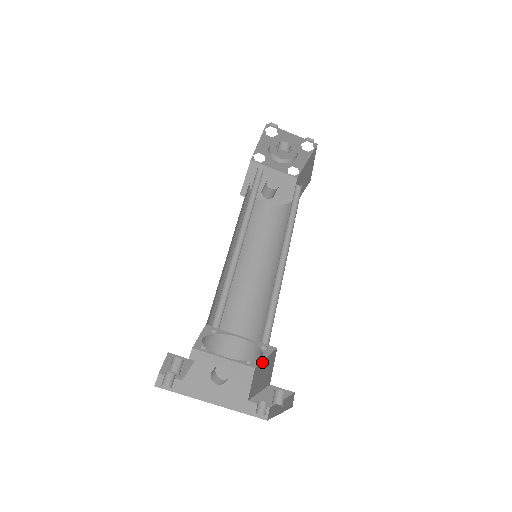
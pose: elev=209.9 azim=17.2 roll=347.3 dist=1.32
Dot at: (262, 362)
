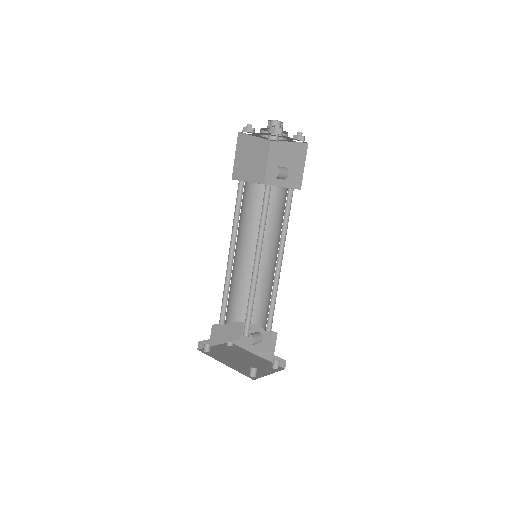
Dot at: occluded
